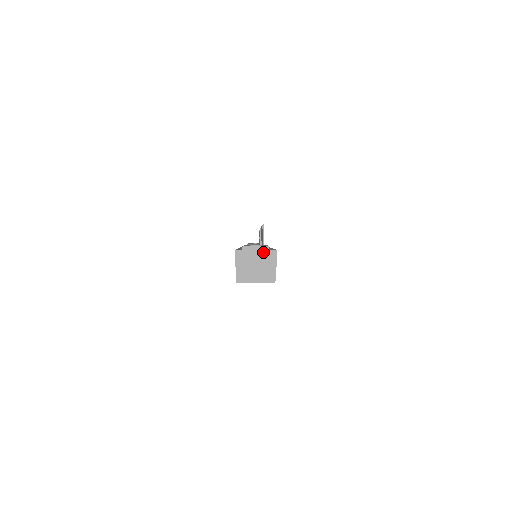
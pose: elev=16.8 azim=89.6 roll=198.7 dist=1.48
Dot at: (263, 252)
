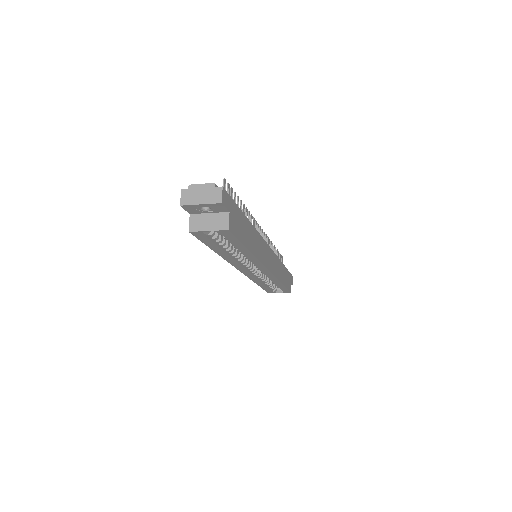
Dot at: (209, 189)
